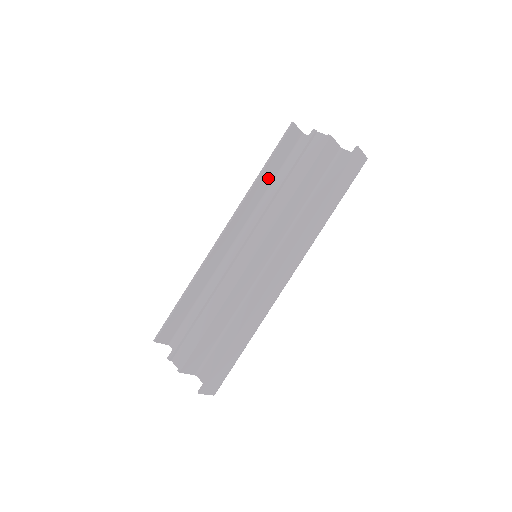
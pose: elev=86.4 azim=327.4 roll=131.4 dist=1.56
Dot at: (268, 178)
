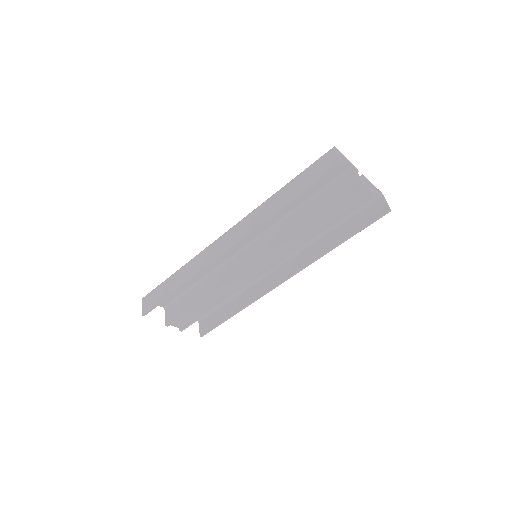
Dot at: (285, 197)
